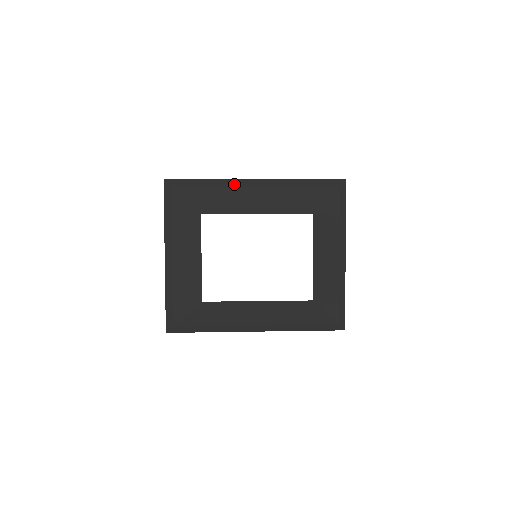
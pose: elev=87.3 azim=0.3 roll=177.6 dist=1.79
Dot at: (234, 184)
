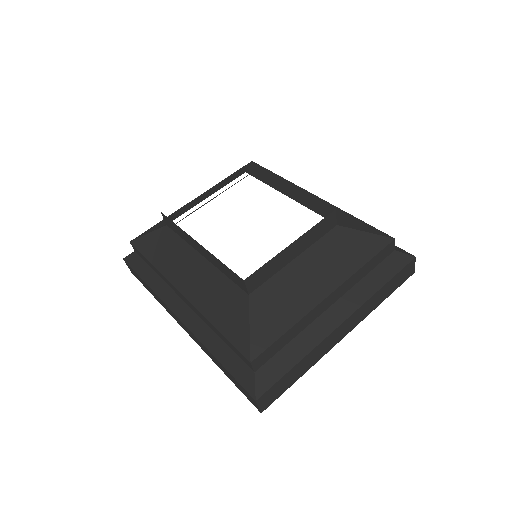
Dot at: occluded
